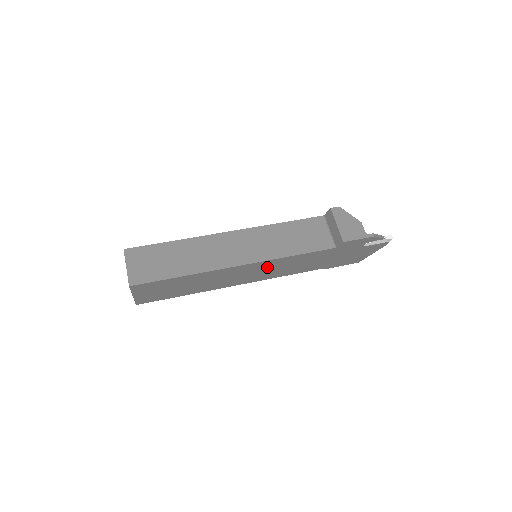
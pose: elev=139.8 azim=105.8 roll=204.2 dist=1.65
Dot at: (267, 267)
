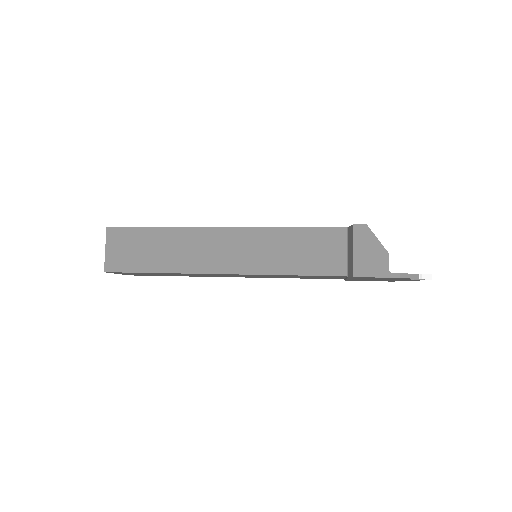
Dot at: occluded
